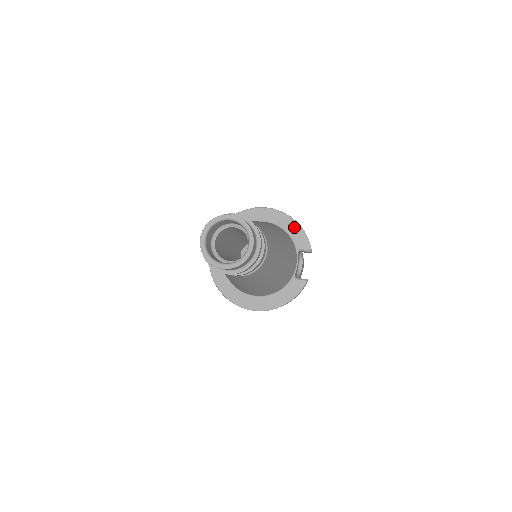
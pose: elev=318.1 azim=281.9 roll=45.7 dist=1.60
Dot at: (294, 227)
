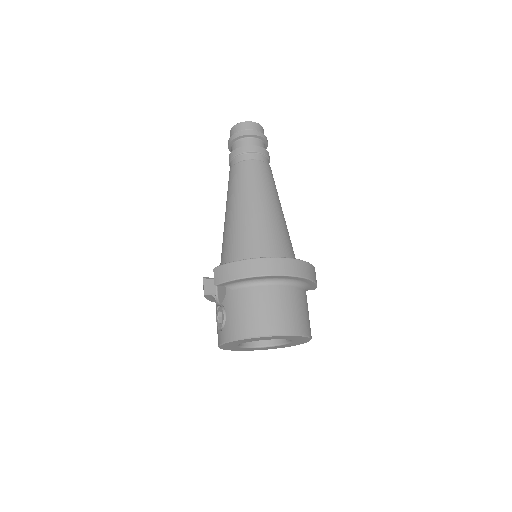
Dot at: occluded
